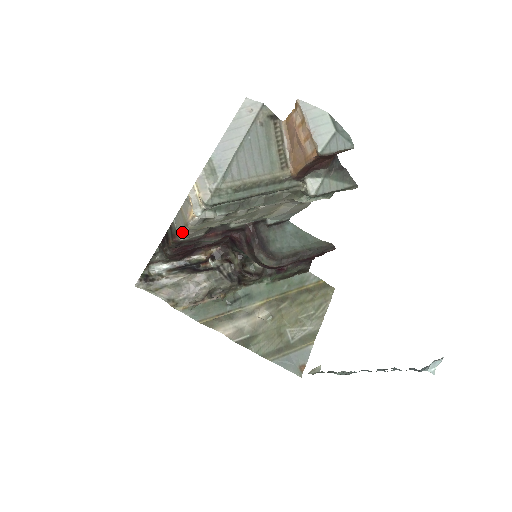
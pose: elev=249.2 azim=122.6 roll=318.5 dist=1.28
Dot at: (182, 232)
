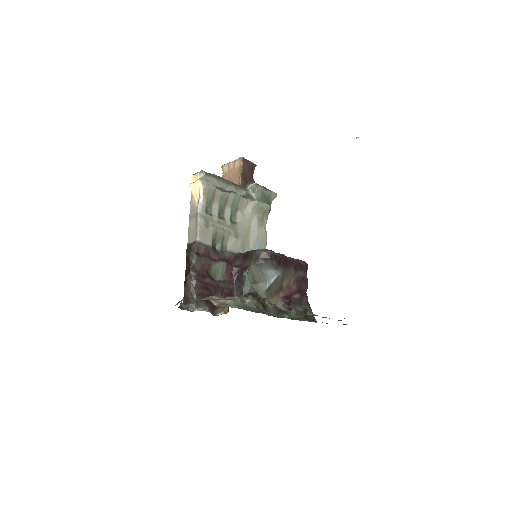
Dot at: (196, 230)
